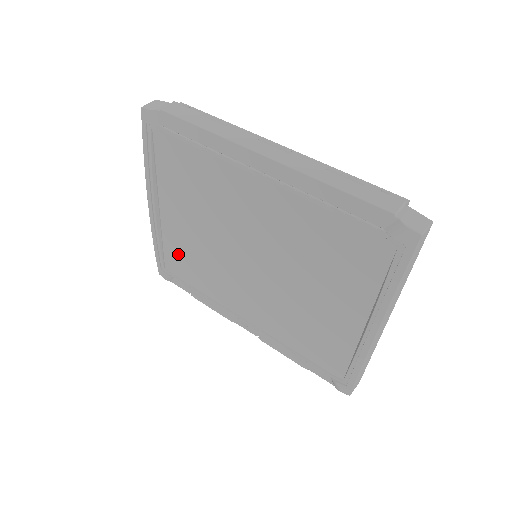
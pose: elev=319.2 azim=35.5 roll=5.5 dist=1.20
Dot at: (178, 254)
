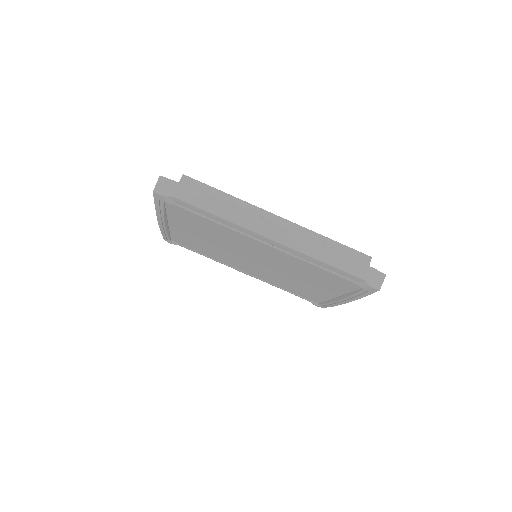
Dot at: (185, 240)
